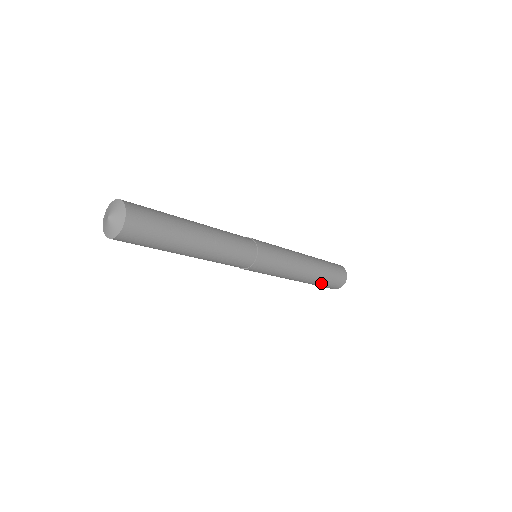
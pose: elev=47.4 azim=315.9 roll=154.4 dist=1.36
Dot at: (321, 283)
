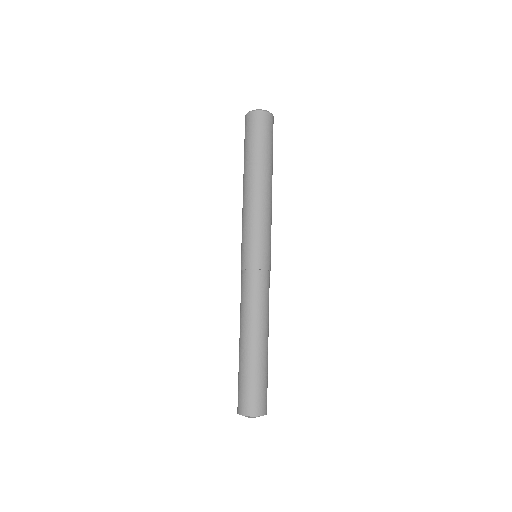
Dot at: occluded
